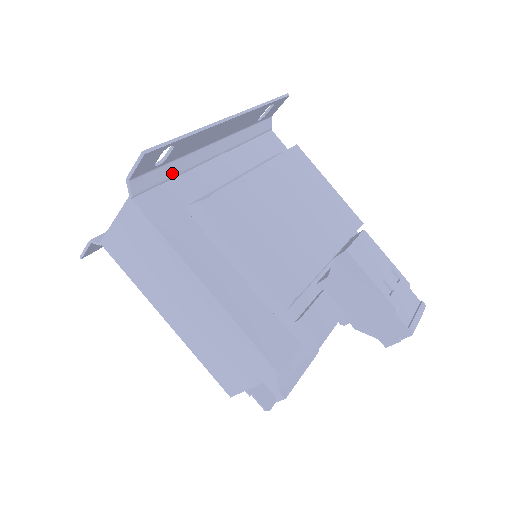
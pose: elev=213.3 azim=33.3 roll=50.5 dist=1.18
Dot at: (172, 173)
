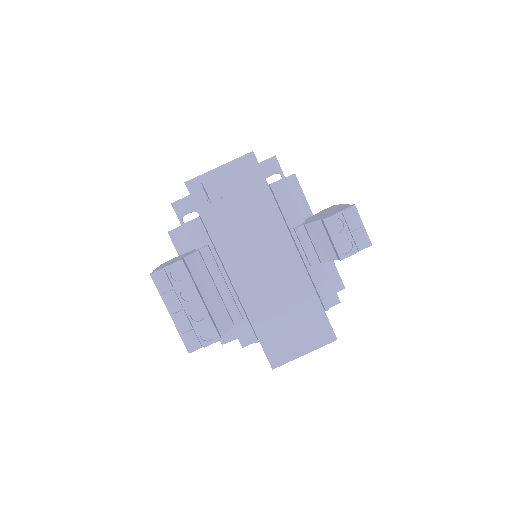
Dot at: occluded
